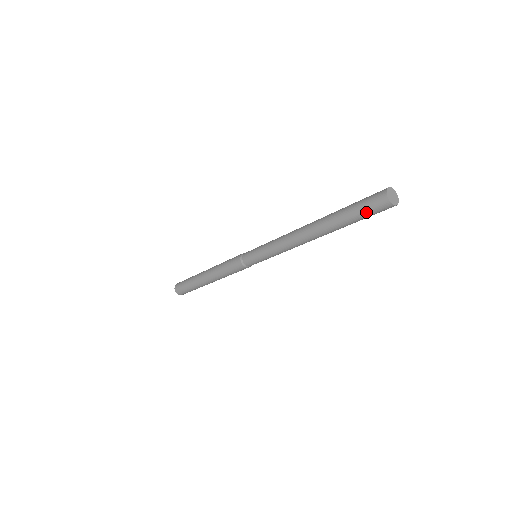
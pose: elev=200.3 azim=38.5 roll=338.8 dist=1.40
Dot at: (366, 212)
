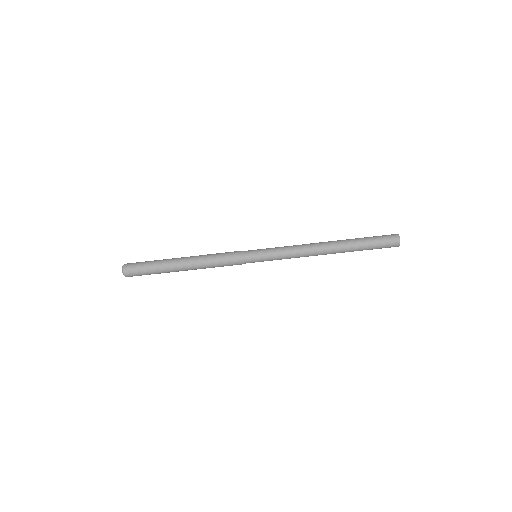
Dot at: (380, 238)
